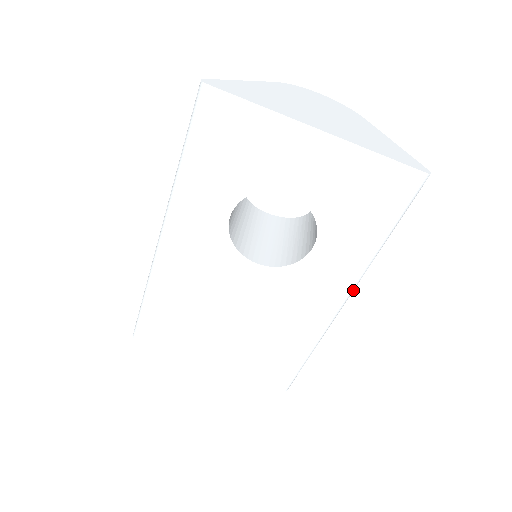
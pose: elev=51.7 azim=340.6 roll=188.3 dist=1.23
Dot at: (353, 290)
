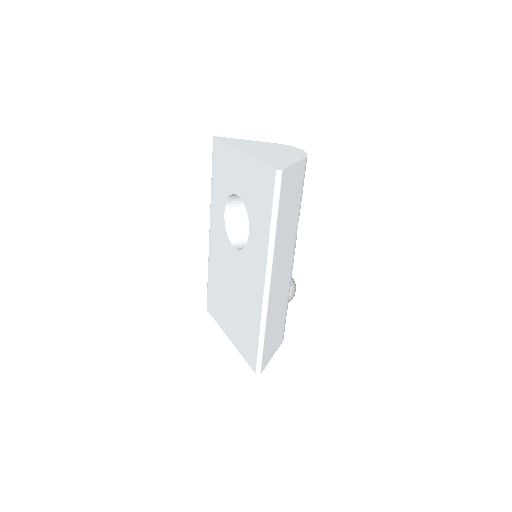
Dot at: (269, 271)
